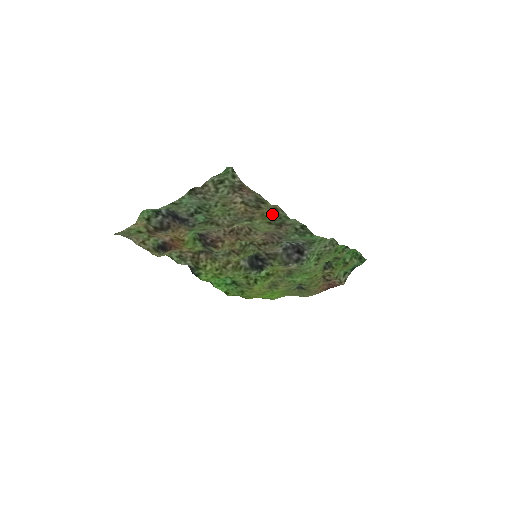
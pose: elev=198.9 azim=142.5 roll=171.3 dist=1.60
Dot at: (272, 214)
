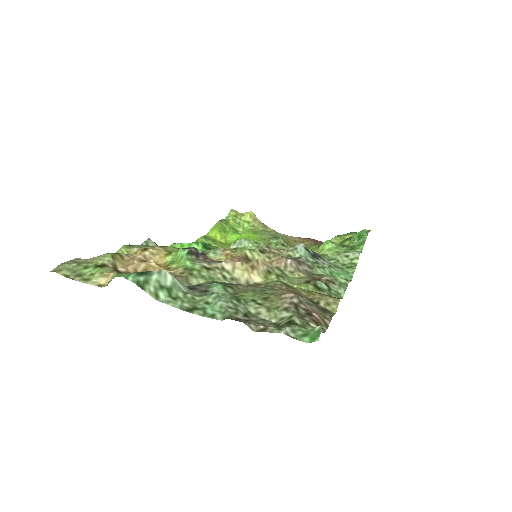
Dot at: (323, 294)
